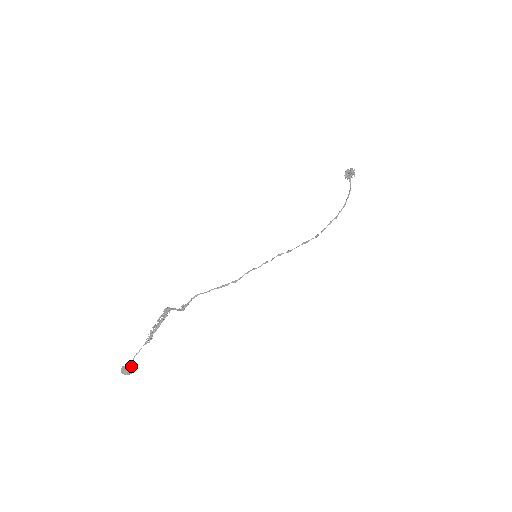
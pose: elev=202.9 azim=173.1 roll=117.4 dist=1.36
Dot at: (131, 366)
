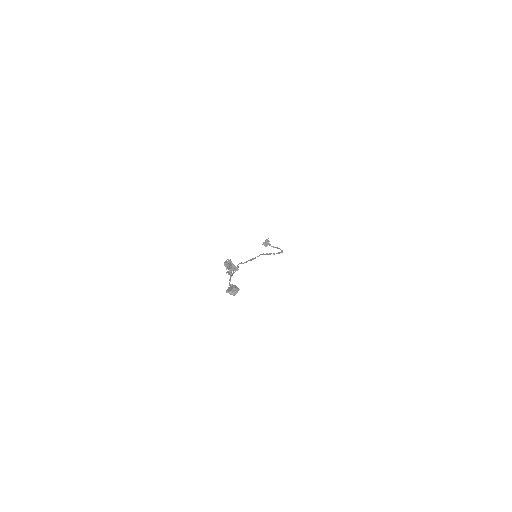
Dot at: (234, 286)
